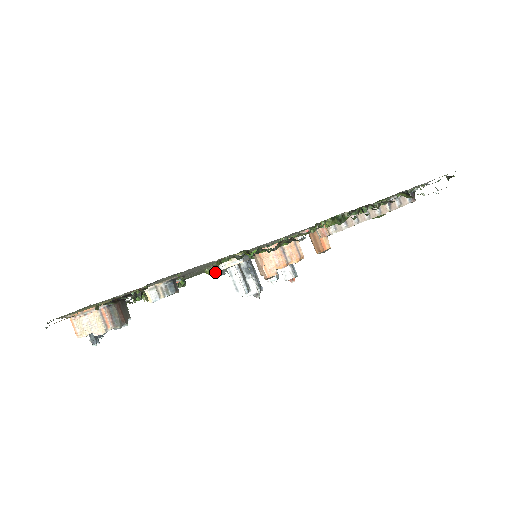
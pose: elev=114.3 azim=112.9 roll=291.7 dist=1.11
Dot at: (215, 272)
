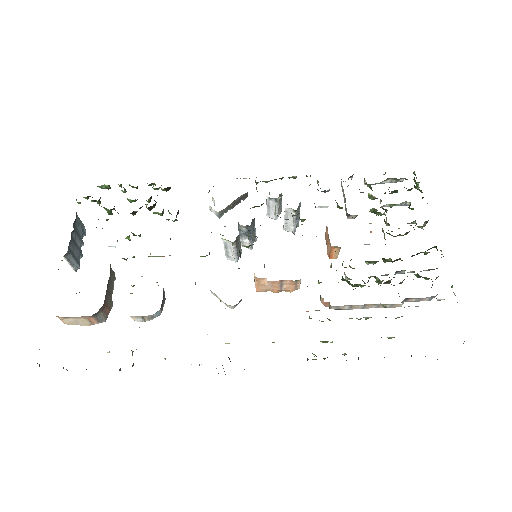
Dot at: (213, 211)
